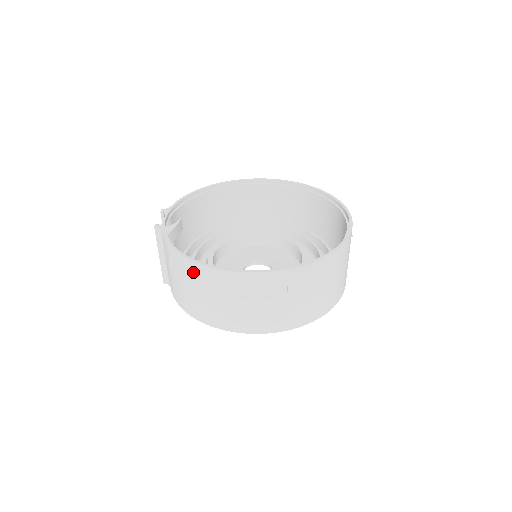
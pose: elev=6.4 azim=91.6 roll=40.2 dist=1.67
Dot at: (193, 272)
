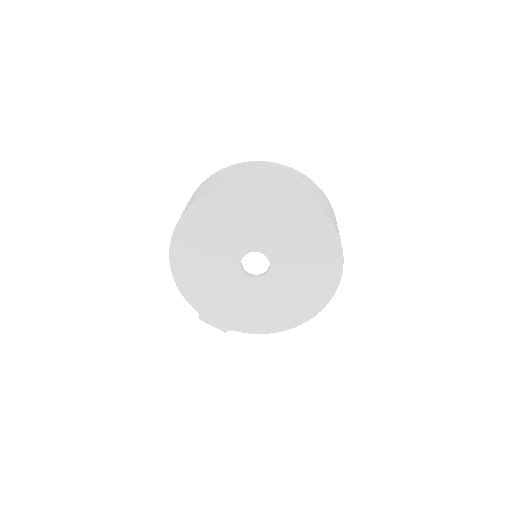
Dot at: occluded
